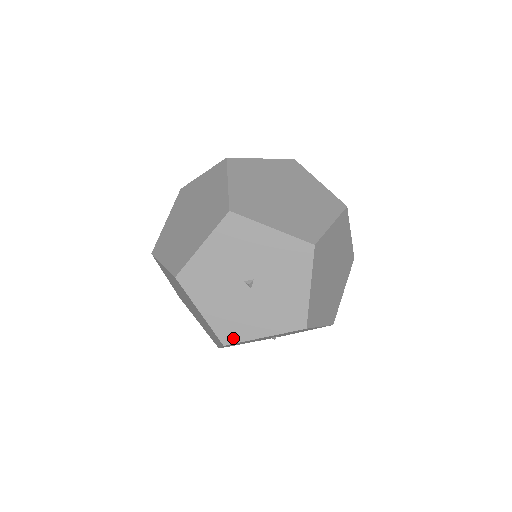
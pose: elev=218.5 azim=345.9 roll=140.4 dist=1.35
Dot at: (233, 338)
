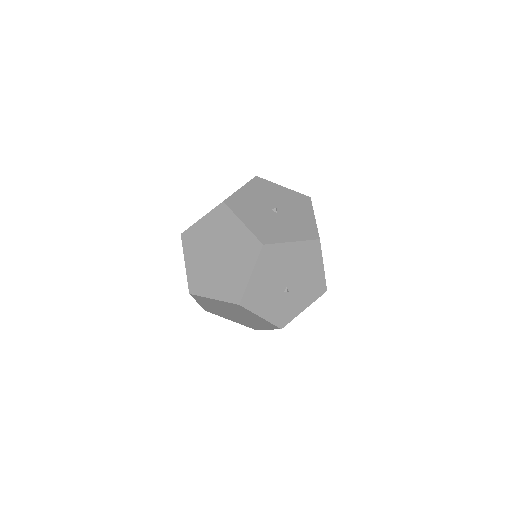
Dot at: (269, 240)
